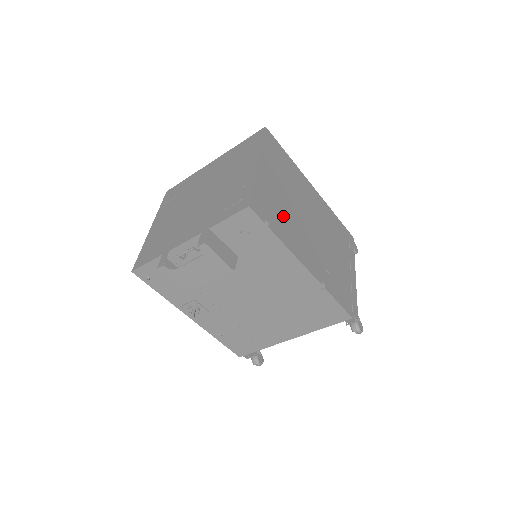
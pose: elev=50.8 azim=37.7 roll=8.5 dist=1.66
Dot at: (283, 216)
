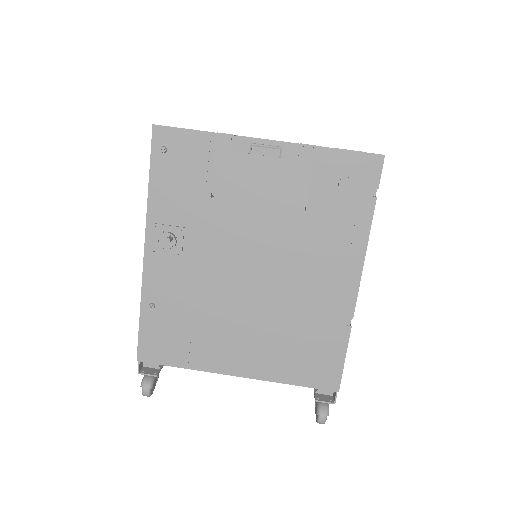
Dot at: occluded
